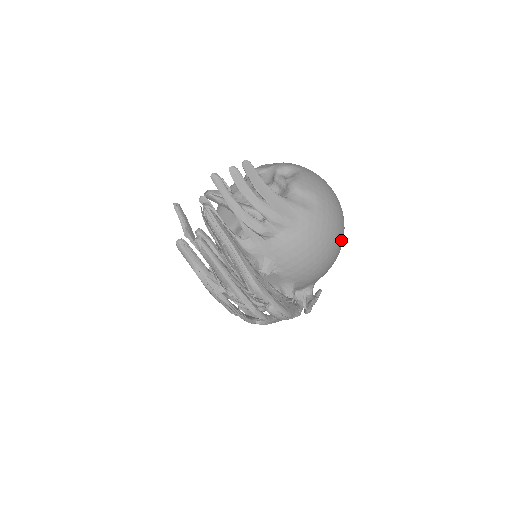
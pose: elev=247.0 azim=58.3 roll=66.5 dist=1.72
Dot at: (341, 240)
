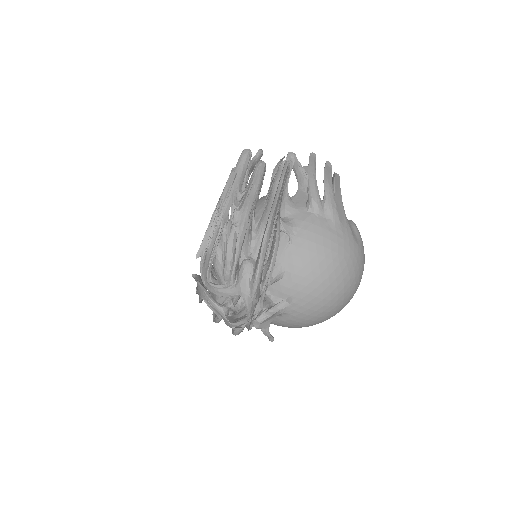
Dot at: (343, 298)
